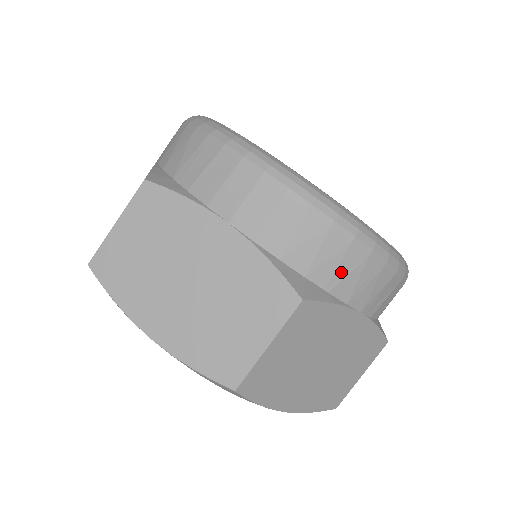
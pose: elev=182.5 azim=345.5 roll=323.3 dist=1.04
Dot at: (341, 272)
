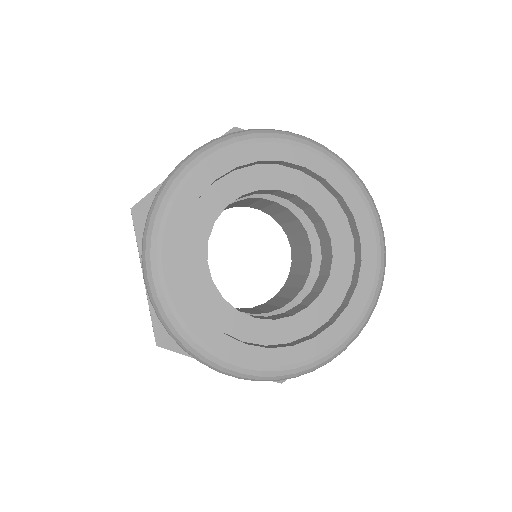
Dot at: occluded
